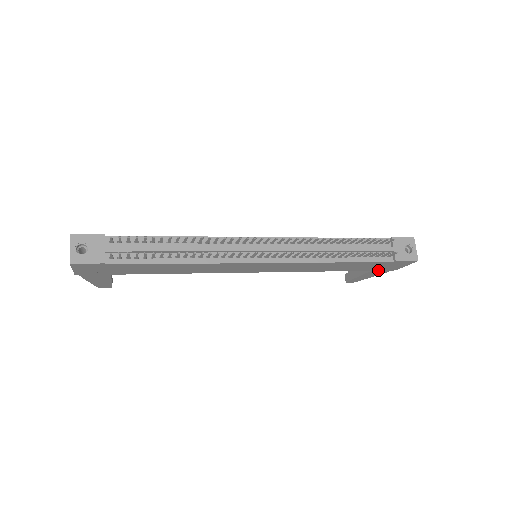
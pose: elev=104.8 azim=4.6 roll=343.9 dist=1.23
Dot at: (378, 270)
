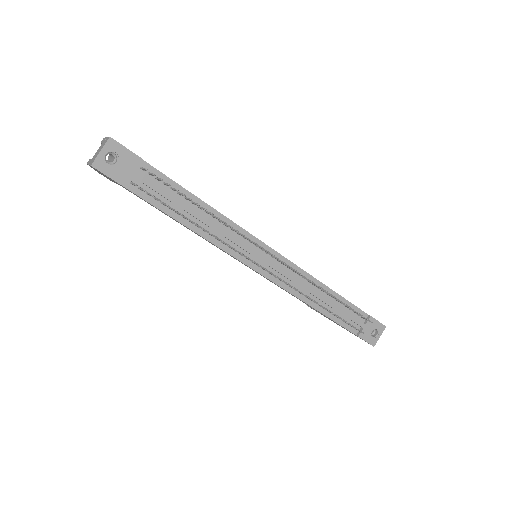
Dot at: occluded
